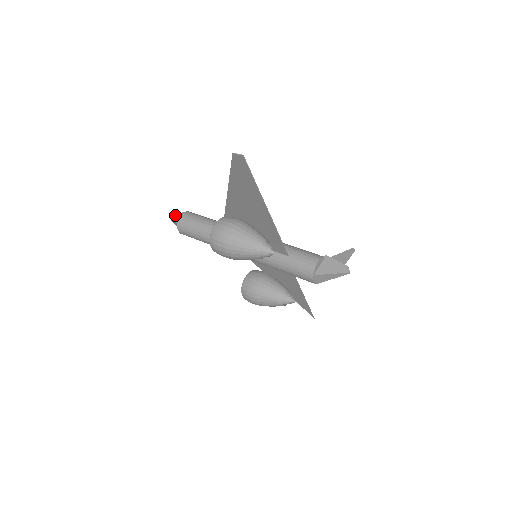
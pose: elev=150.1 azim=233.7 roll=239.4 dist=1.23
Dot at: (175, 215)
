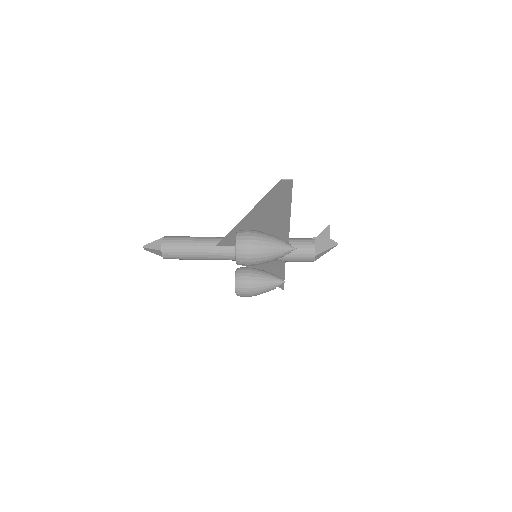
Dot at: (151, 244)
